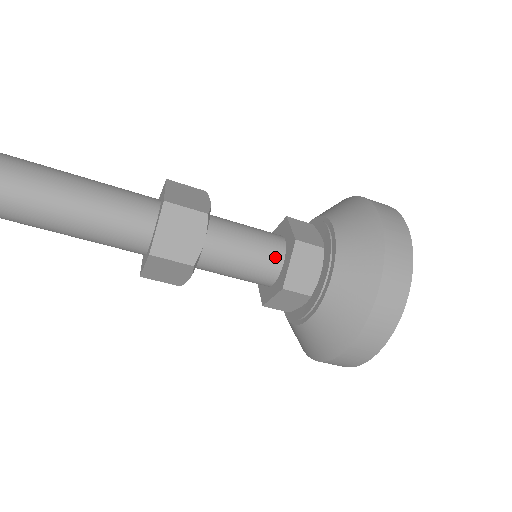
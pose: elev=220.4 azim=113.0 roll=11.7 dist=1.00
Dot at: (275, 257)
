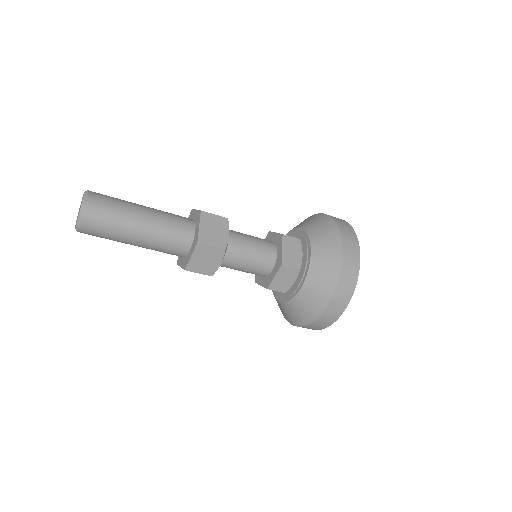
Dot at: (271, 249)
